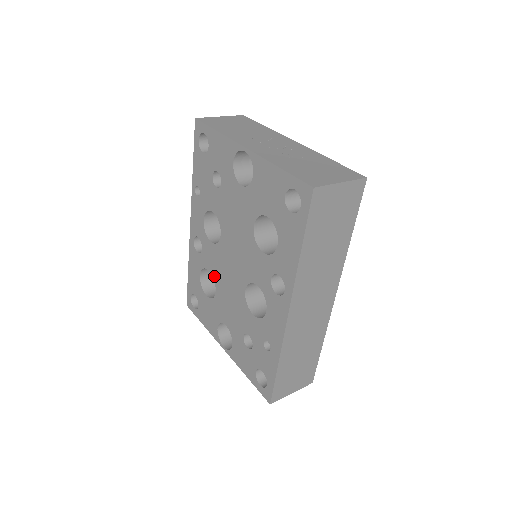
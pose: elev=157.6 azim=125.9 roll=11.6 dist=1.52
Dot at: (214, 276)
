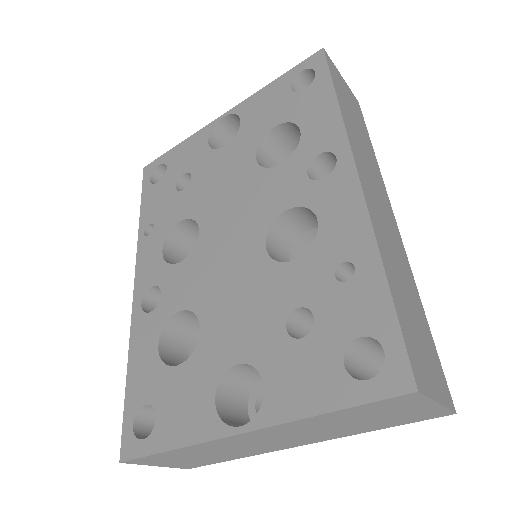
Dot at: (193, 305)
